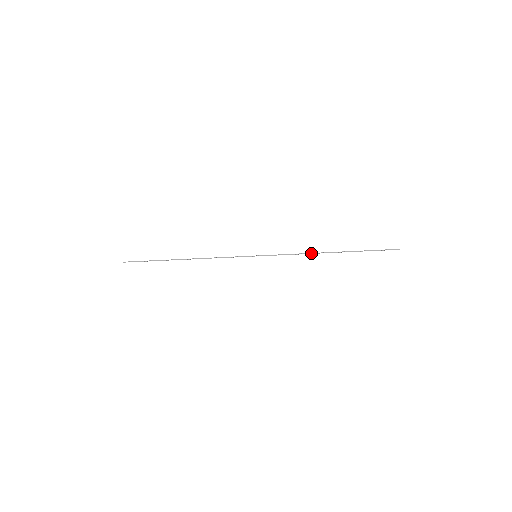
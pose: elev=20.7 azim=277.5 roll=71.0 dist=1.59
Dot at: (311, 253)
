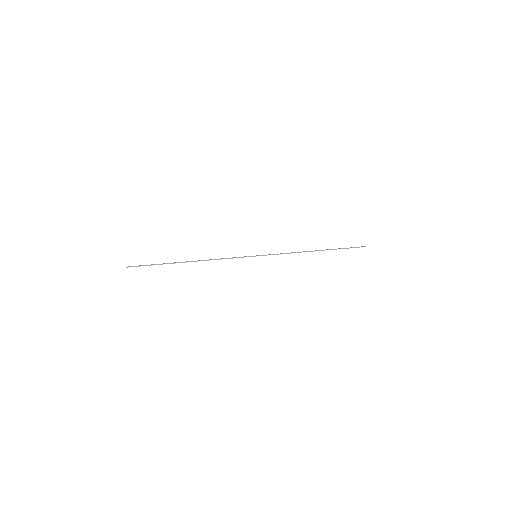
Dot at: occluded
